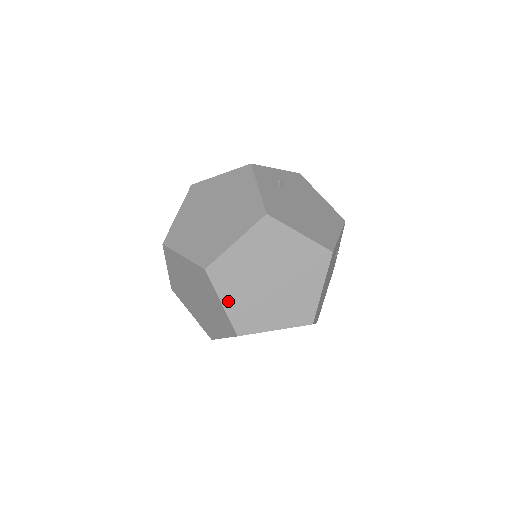
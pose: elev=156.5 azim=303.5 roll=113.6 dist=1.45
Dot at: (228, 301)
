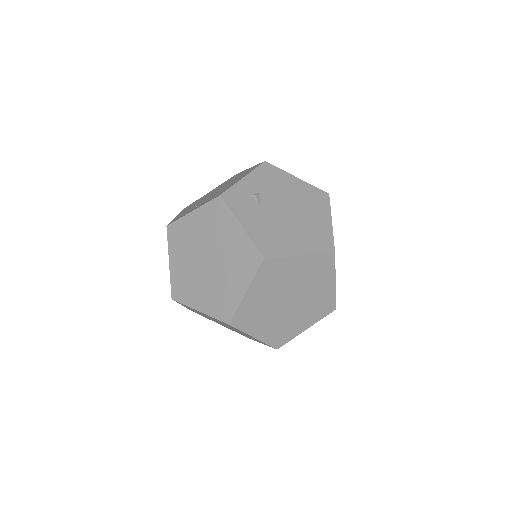
Dot at: (259, 333)
